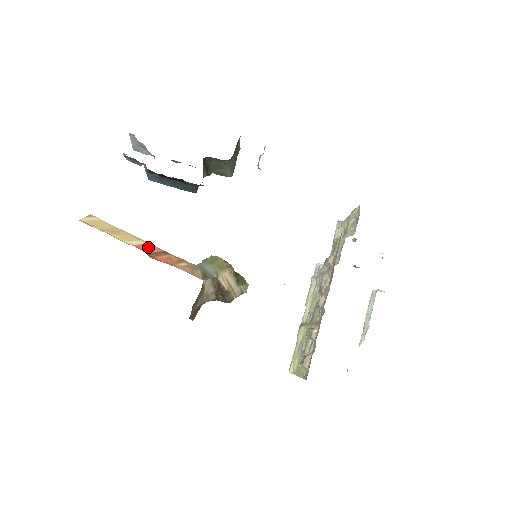
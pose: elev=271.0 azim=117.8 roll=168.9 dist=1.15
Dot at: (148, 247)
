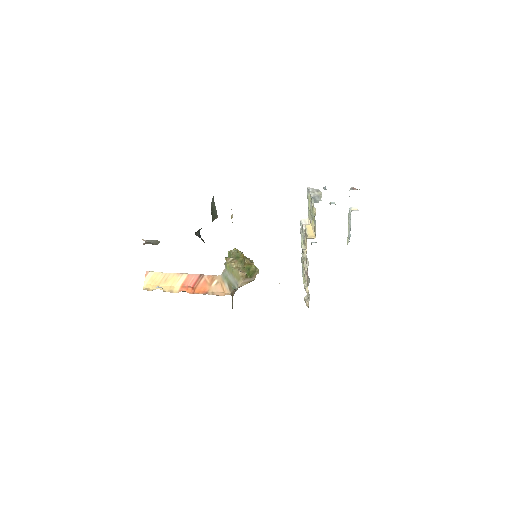
Dot at: (190, 279)
